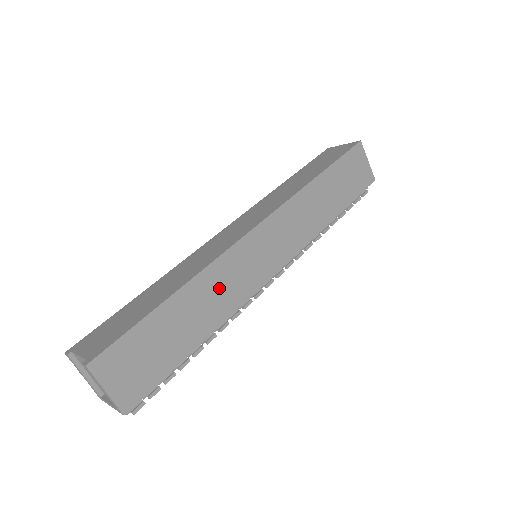
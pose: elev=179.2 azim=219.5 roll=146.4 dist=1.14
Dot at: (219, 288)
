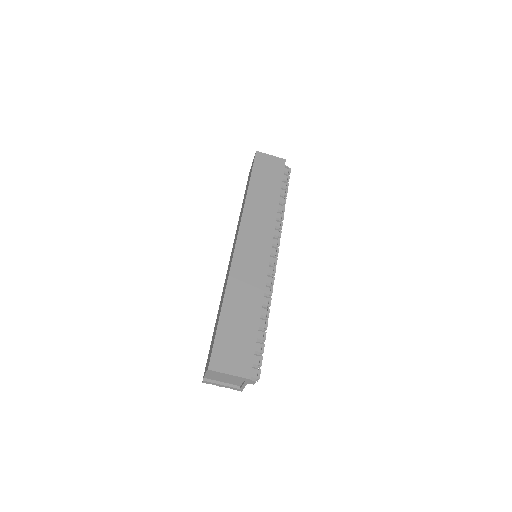
Dot at: (244, 285)
